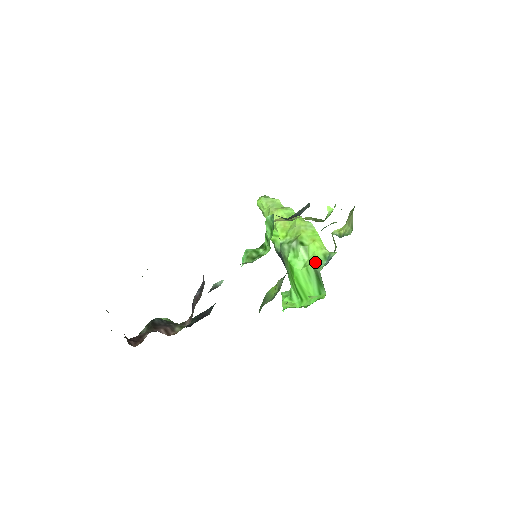
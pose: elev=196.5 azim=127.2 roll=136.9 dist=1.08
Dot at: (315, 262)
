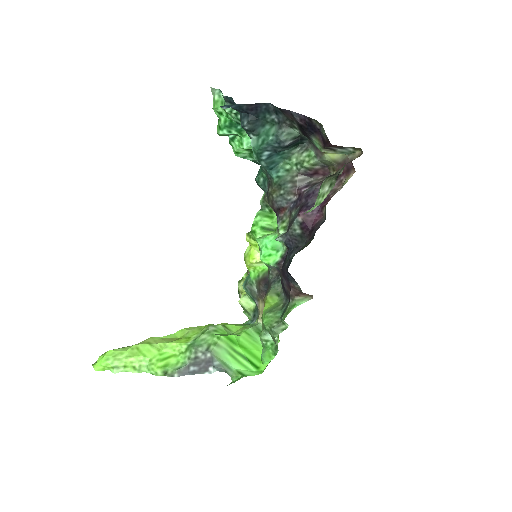
Dot at: (244, 327)
